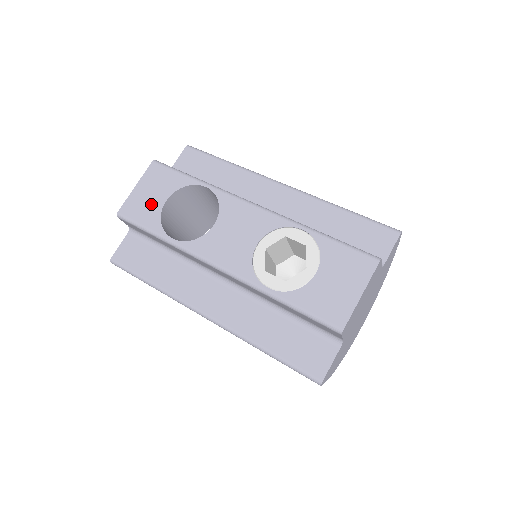
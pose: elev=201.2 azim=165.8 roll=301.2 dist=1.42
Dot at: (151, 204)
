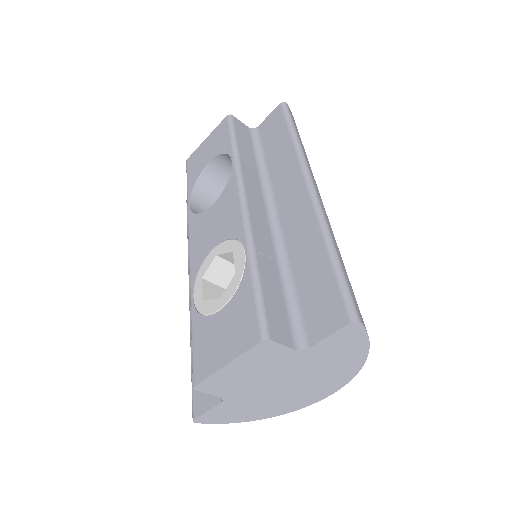
Dot at: (201, 162)
